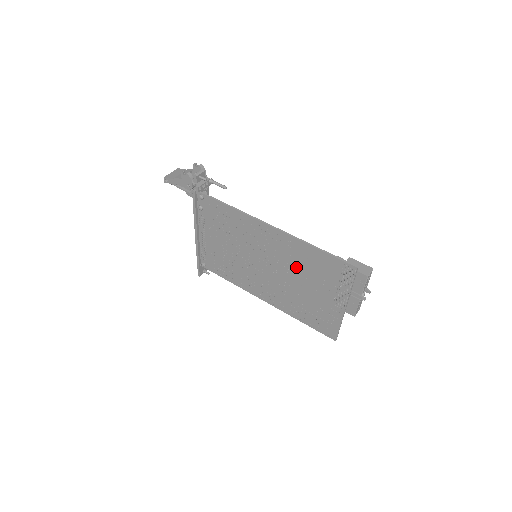
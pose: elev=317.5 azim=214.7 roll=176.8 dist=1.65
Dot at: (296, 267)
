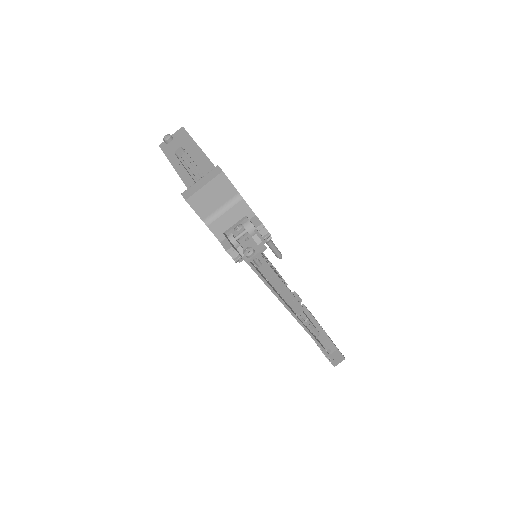
Dot at: occluded
